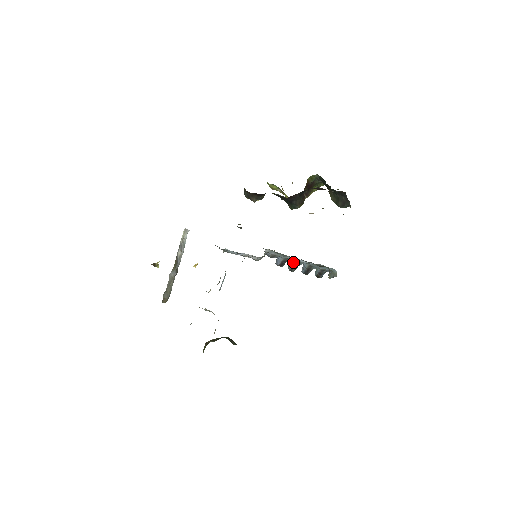
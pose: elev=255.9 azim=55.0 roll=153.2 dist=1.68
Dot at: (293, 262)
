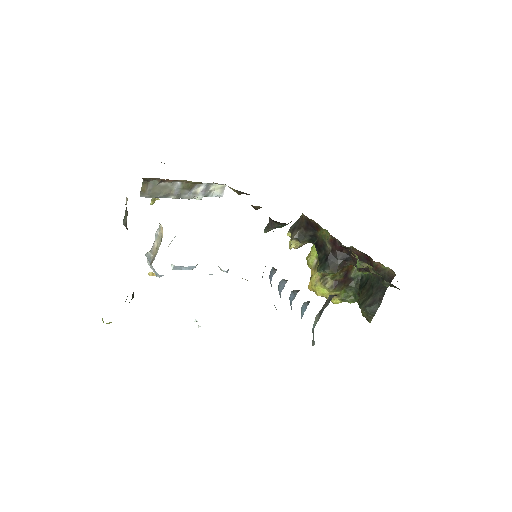
Dot at: (280, 297)
